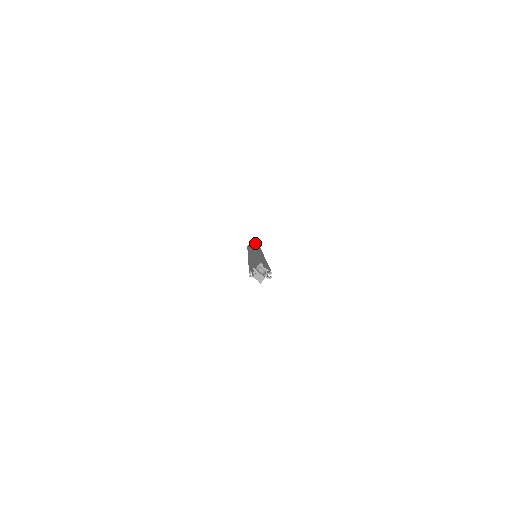
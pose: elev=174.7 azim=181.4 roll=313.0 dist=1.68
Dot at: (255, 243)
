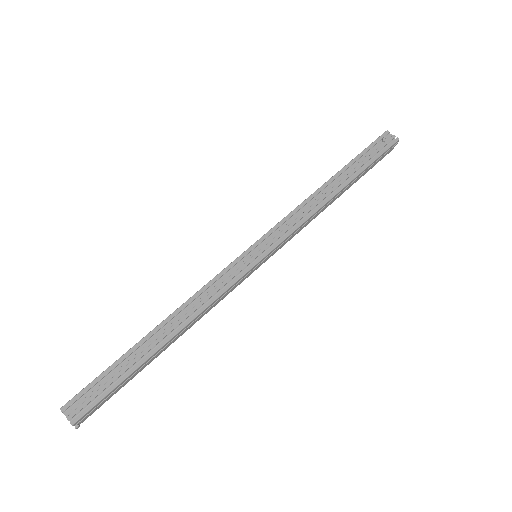
Dot at: (359, 156)
